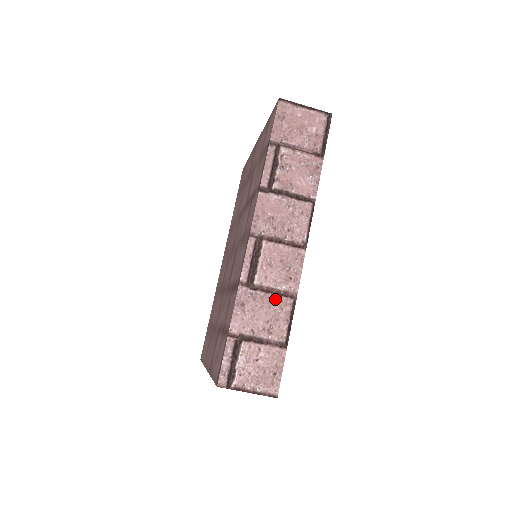
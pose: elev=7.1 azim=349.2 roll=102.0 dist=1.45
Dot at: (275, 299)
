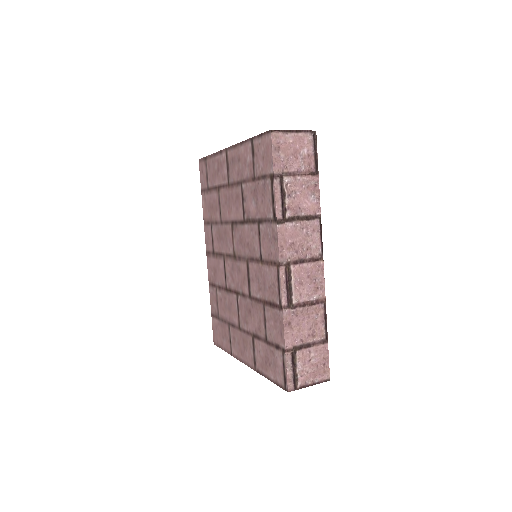
Dot at: (311, 309)
